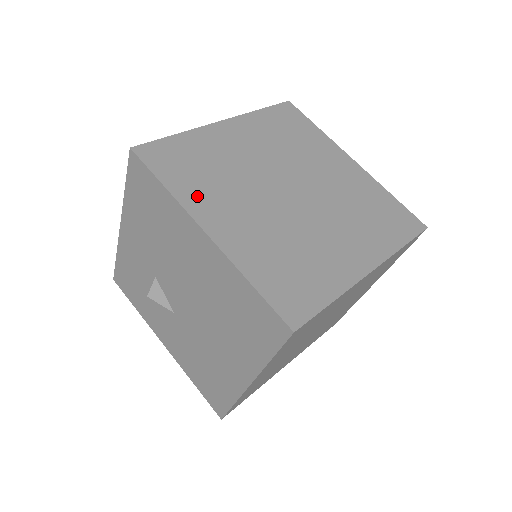
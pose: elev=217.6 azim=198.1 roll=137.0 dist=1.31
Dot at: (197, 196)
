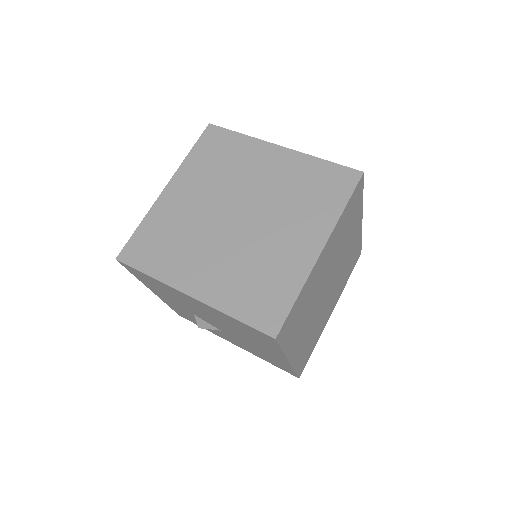
Dot at: (173, 269)
